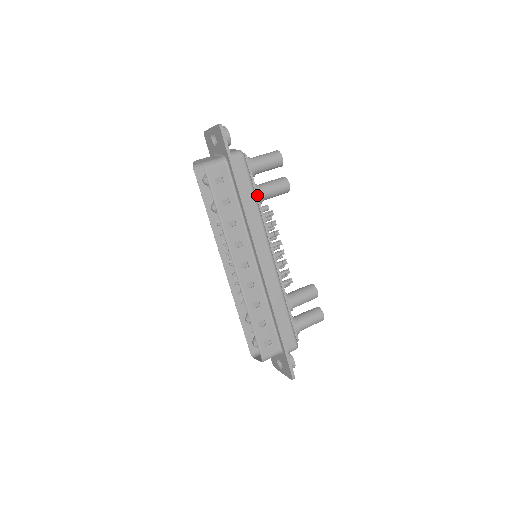
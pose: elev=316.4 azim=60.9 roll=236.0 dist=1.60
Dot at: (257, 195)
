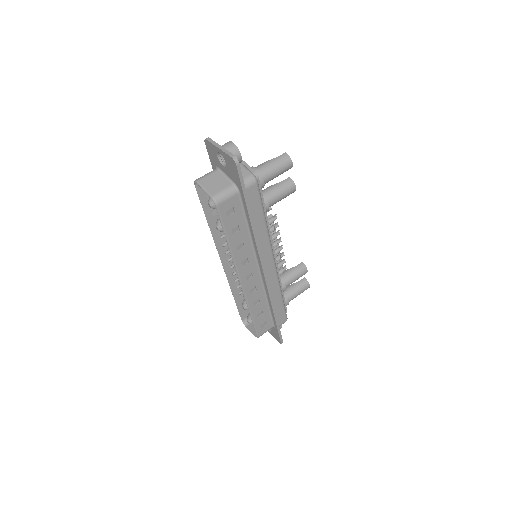
Dot at: (265, 211)
